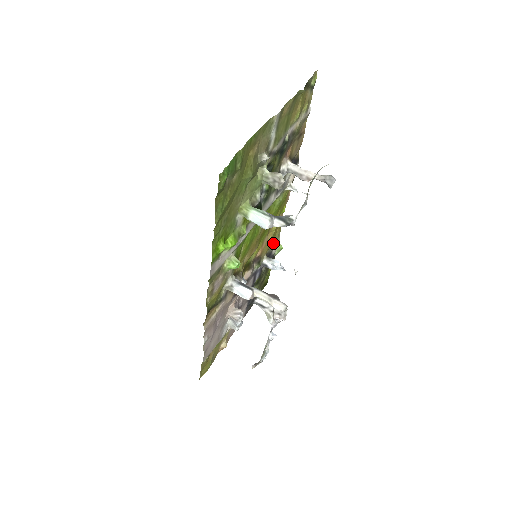
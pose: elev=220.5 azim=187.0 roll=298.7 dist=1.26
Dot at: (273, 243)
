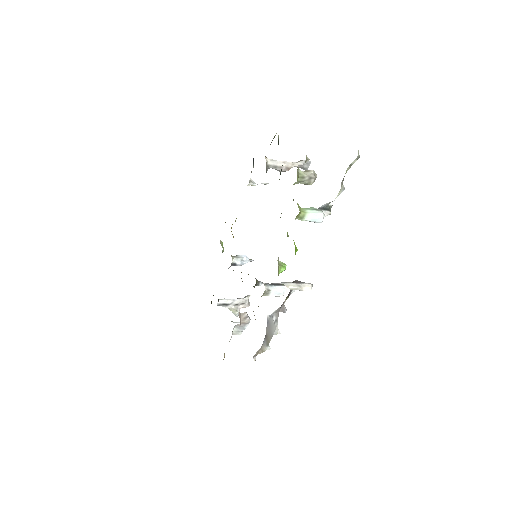
Dot at: occluded
